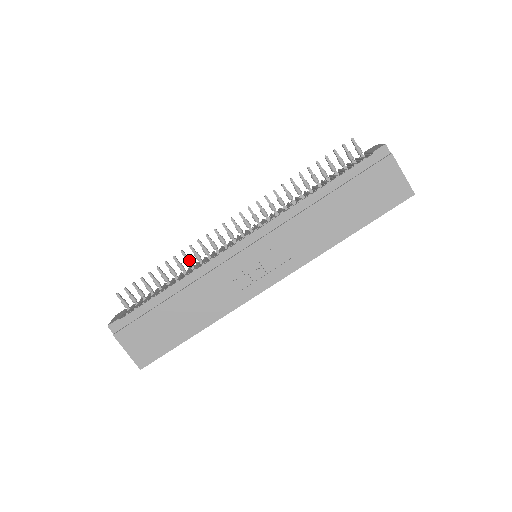
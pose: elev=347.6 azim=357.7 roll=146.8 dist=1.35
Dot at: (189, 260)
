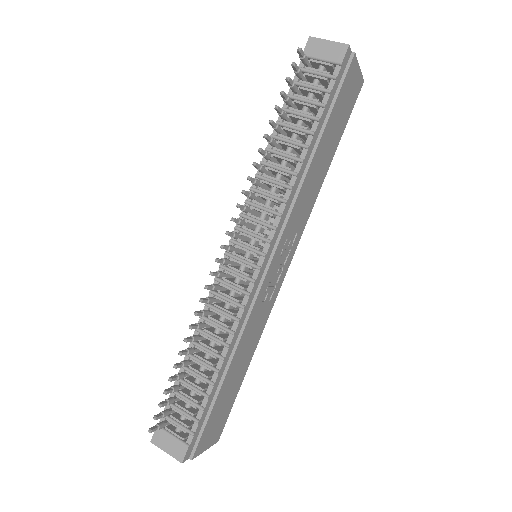
Dot at: (200, 326)
